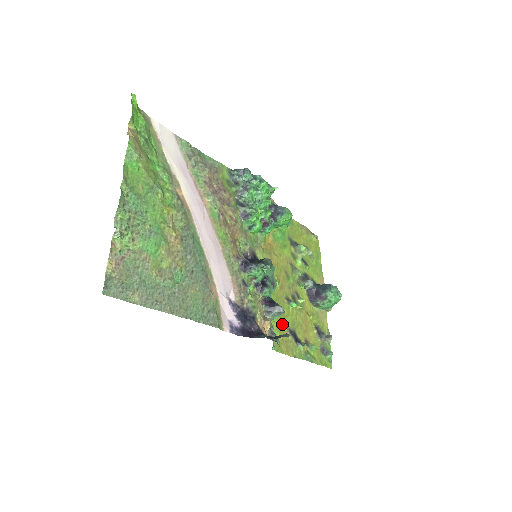
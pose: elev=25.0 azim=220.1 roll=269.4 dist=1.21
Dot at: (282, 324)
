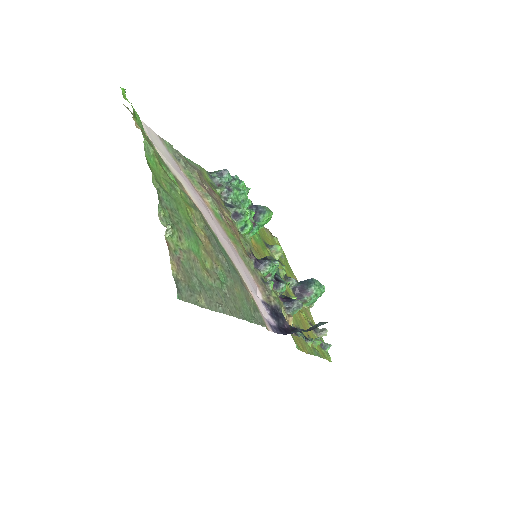
Dot at: occluded
